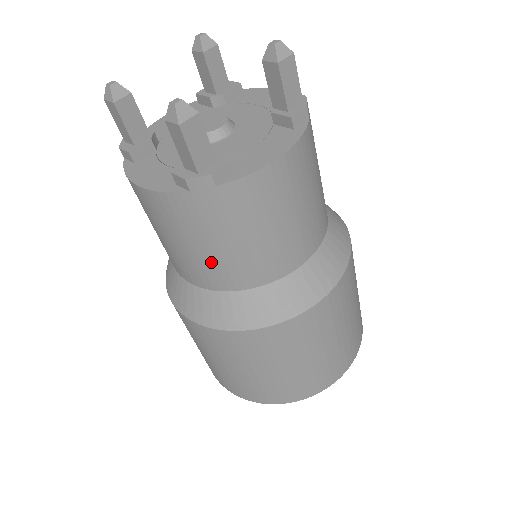
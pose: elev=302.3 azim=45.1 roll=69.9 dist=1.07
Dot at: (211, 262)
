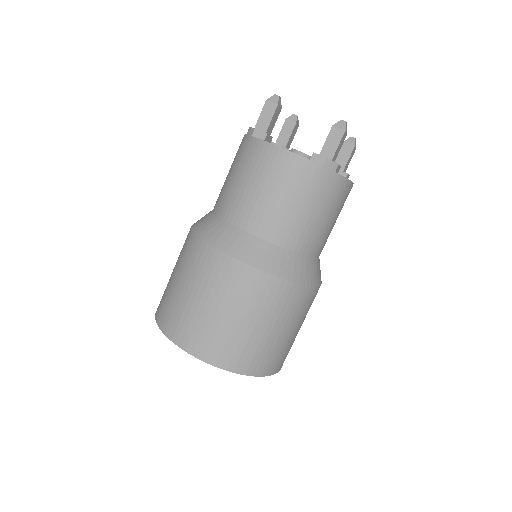
Dot at: (292, 219)
